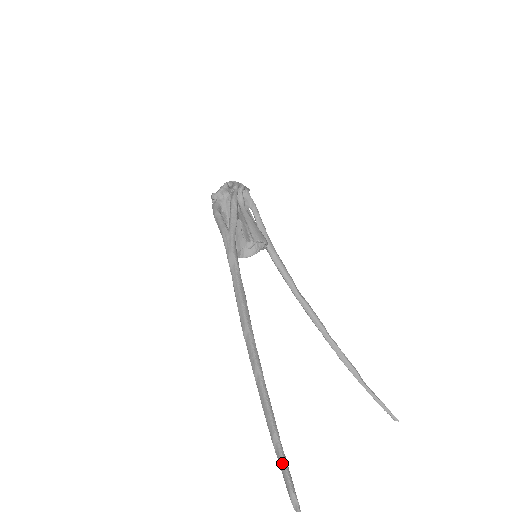
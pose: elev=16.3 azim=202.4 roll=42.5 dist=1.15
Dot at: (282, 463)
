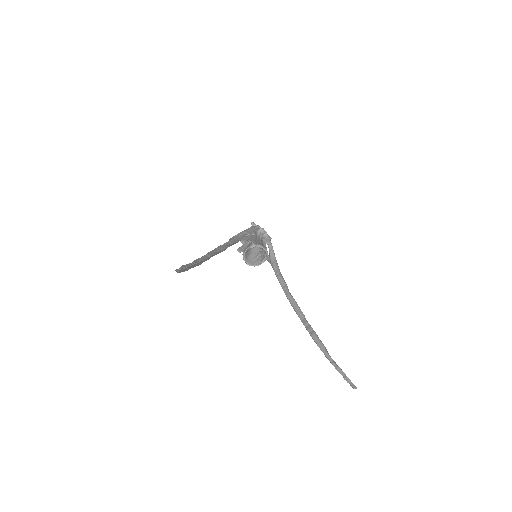
Dot at: (187, 264)
